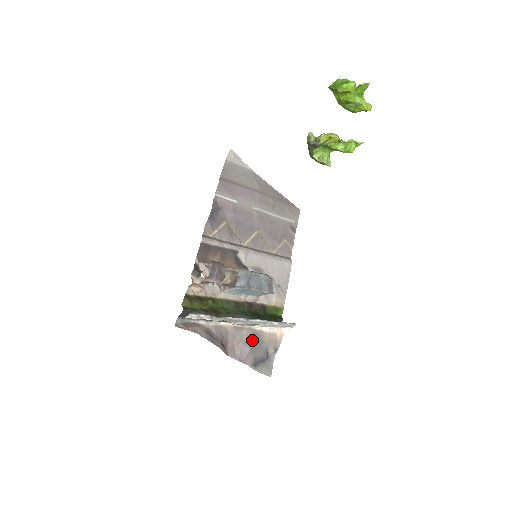
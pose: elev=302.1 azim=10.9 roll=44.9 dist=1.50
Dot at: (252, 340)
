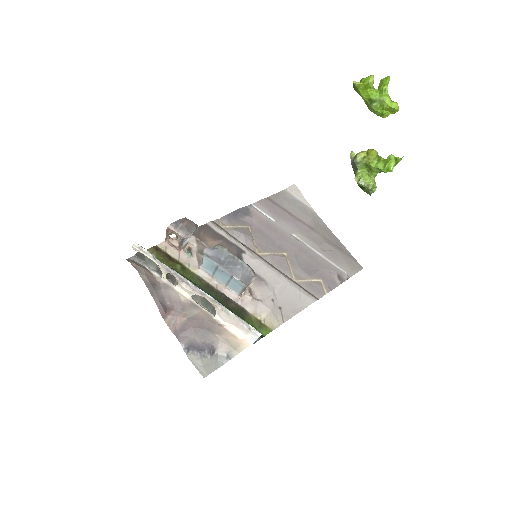
Dot at: (201, 322)
